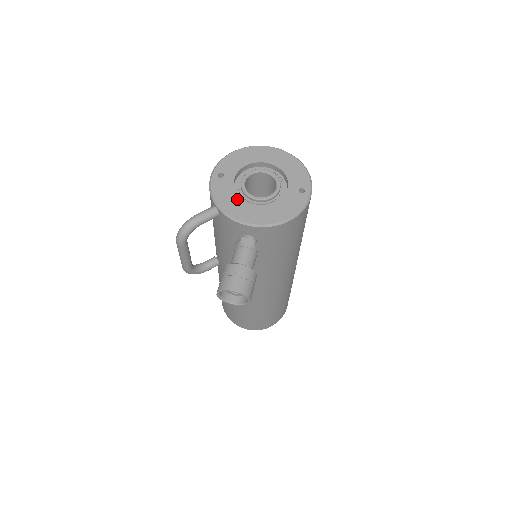
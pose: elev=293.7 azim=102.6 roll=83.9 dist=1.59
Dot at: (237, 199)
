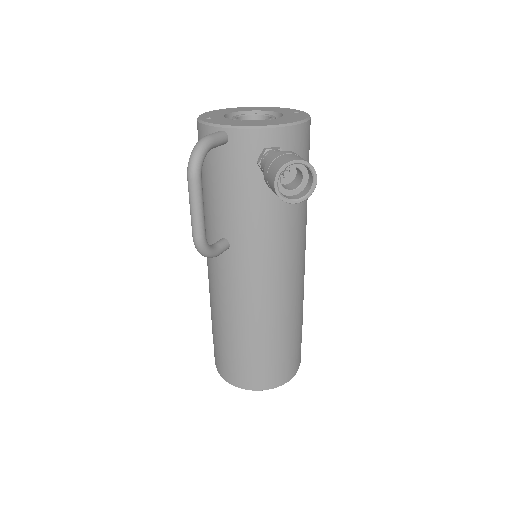
Dot at: (240, 121)
